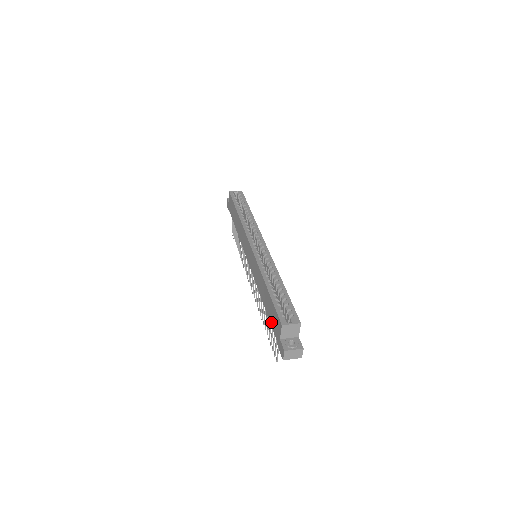
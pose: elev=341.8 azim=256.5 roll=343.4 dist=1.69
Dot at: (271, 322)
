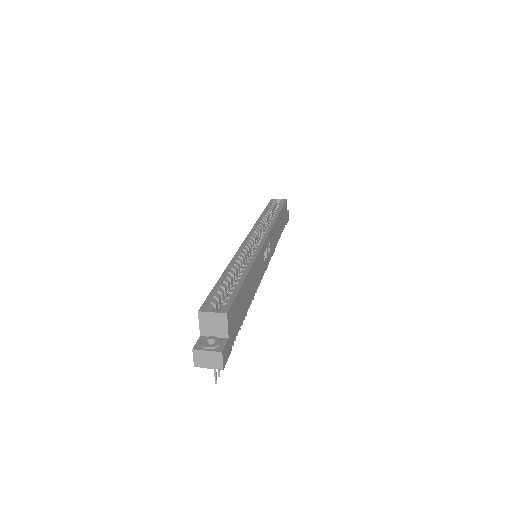
Dot at: occluded
